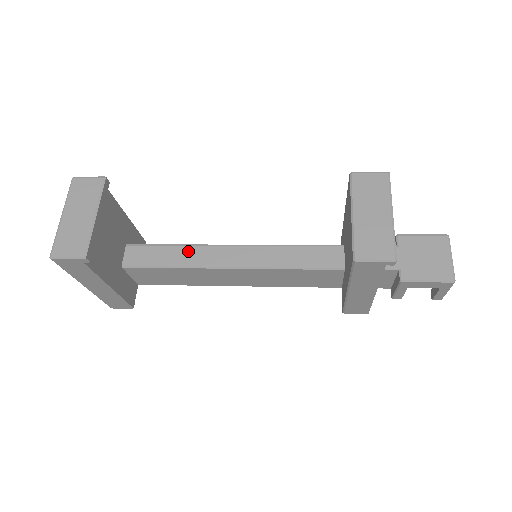
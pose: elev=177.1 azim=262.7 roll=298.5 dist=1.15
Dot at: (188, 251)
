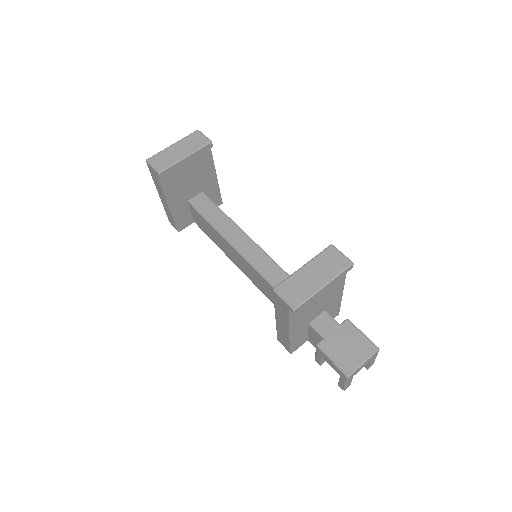
Dot at: (226, 222)
